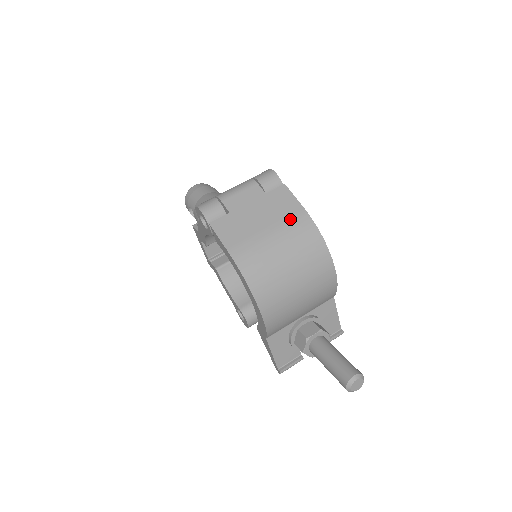
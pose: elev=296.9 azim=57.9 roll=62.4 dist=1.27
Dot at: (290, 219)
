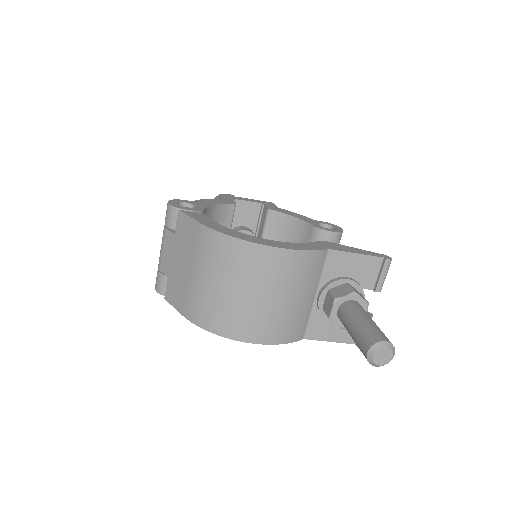
Dot at: (198, 245)
